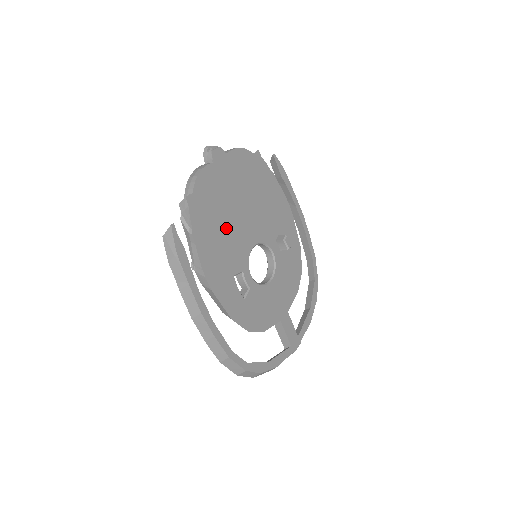
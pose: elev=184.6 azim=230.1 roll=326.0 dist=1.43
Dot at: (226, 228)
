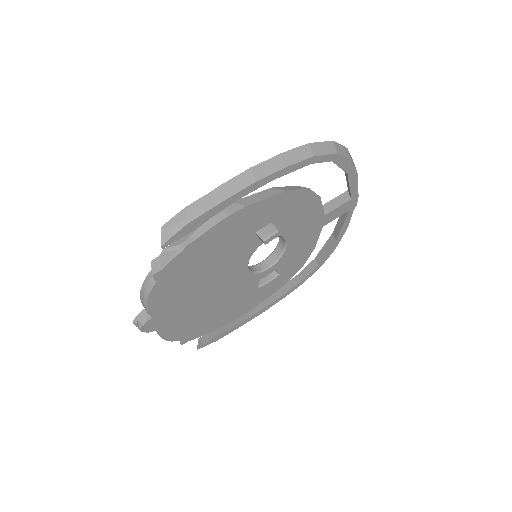
Dot at: (219, 303)
